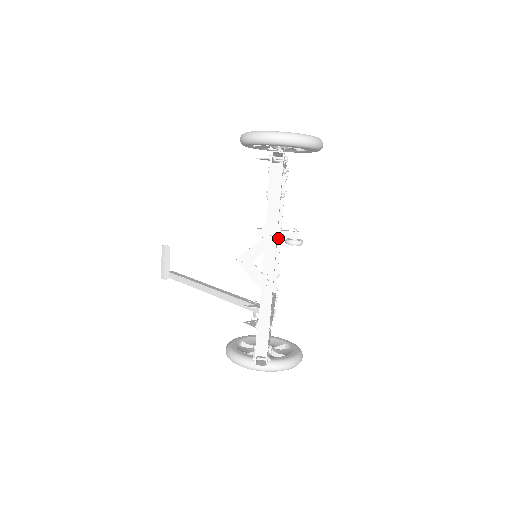
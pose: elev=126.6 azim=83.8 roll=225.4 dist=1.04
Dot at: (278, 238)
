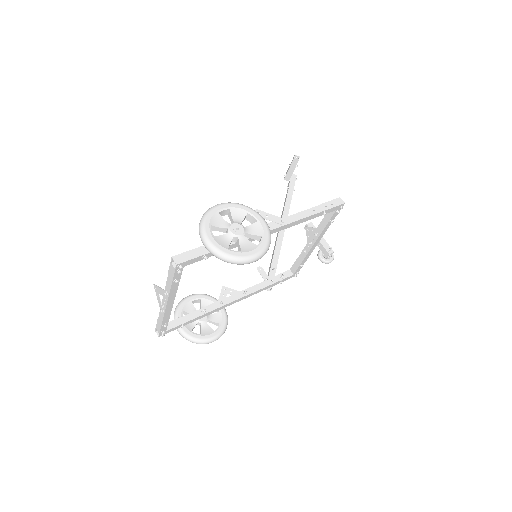
Dot at: (310, 246)
